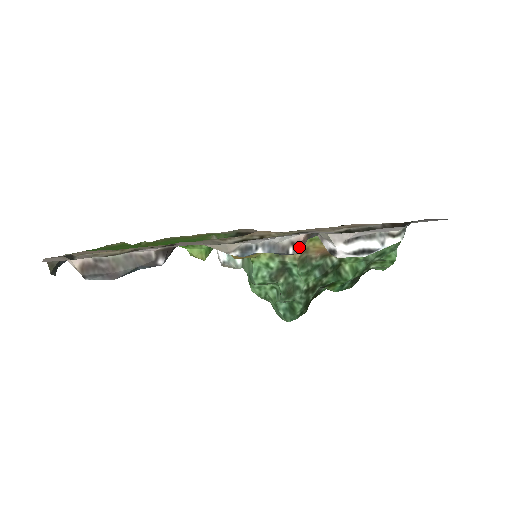
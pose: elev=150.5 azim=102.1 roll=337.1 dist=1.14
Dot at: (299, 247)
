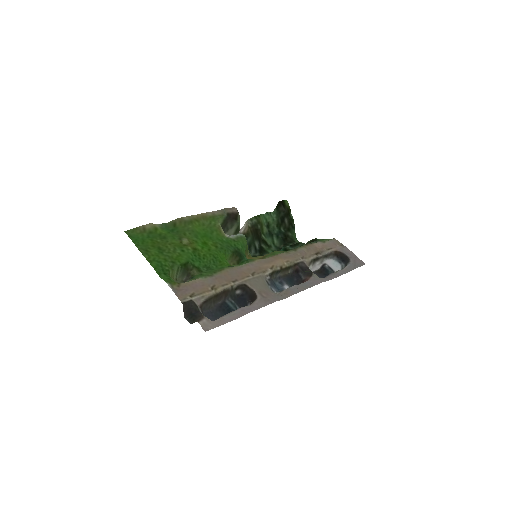
Dot at: occluded
